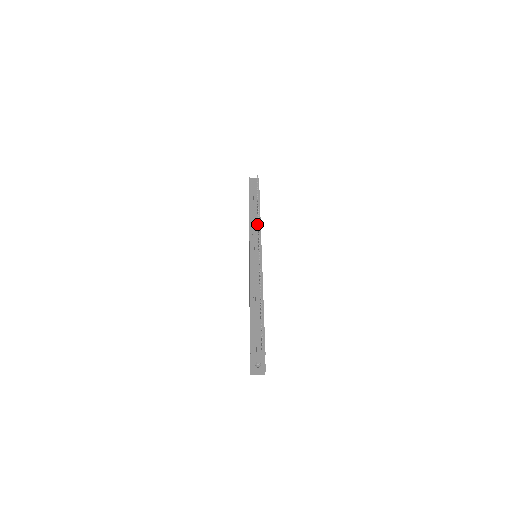
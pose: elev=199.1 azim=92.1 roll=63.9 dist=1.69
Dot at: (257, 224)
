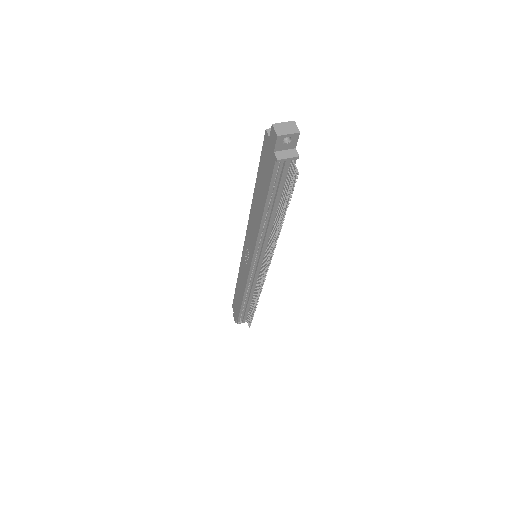
Dot at: (269, 237)
